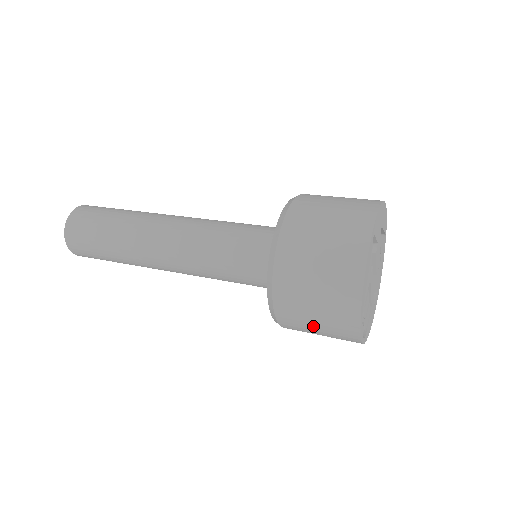
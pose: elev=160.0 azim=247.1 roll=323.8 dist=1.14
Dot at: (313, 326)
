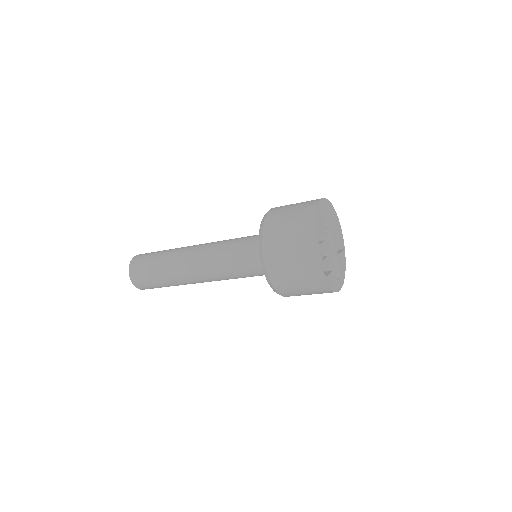
Dot at: (288, 260)
